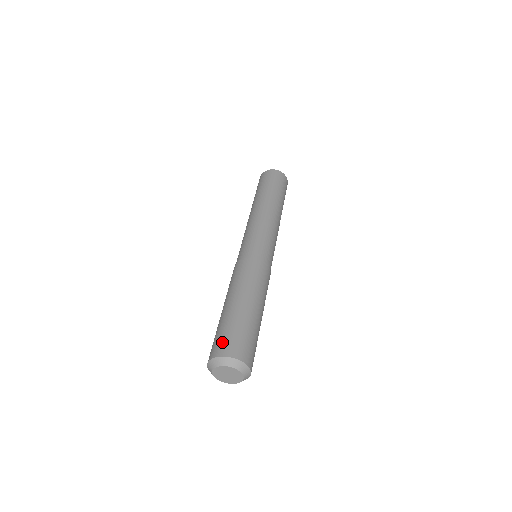
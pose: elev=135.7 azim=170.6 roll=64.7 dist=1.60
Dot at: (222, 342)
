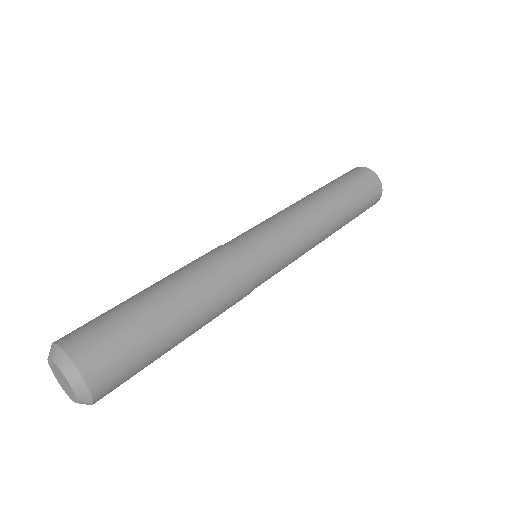
Dot at: occluded
